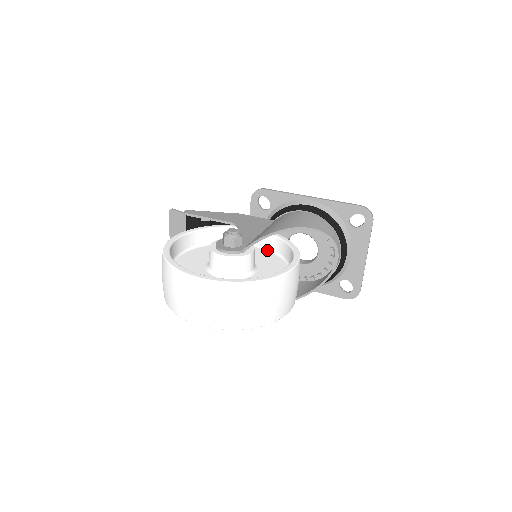
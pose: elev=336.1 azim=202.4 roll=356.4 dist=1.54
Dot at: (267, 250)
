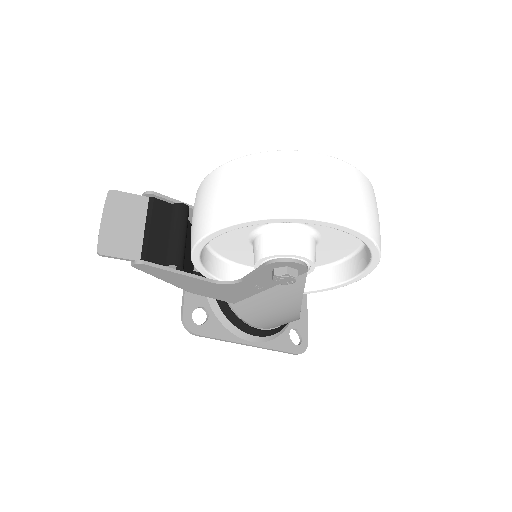
Dot at: occluded
